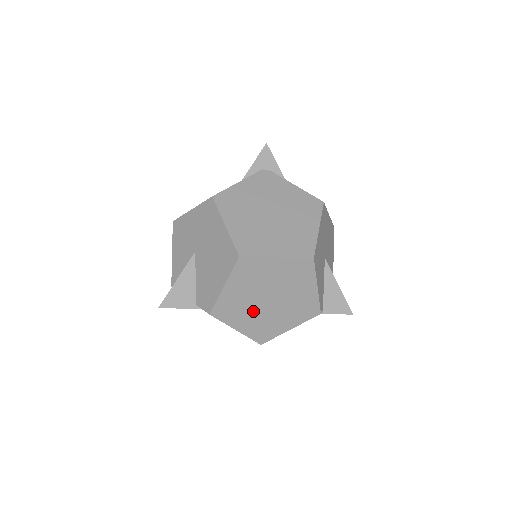
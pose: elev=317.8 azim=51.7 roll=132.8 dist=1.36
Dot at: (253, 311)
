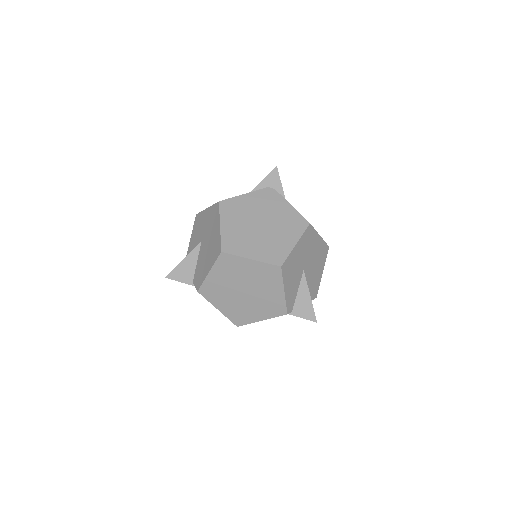
Dot at: (231, 298)
